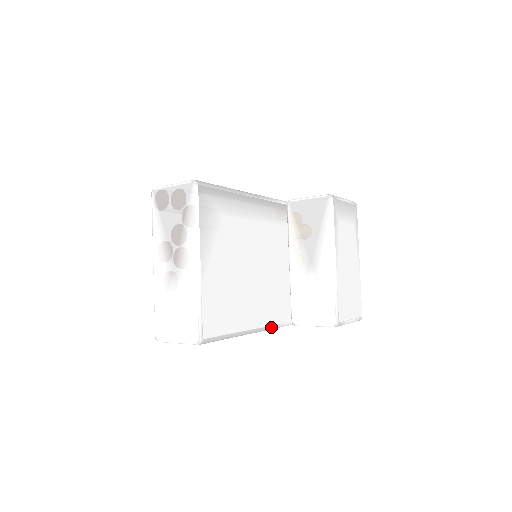
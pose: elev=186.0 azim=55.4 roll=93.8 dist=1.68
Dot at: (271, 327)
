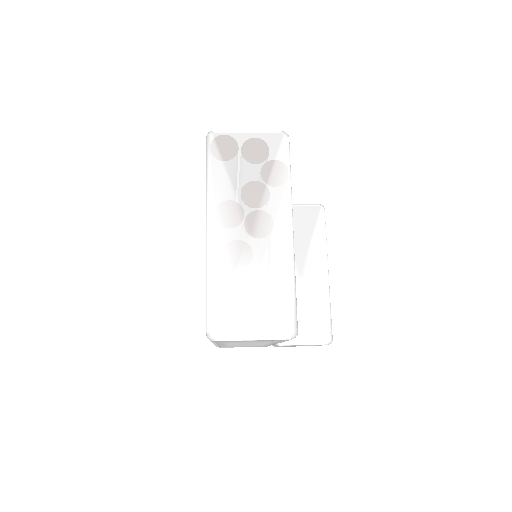
Dot at: occluded
